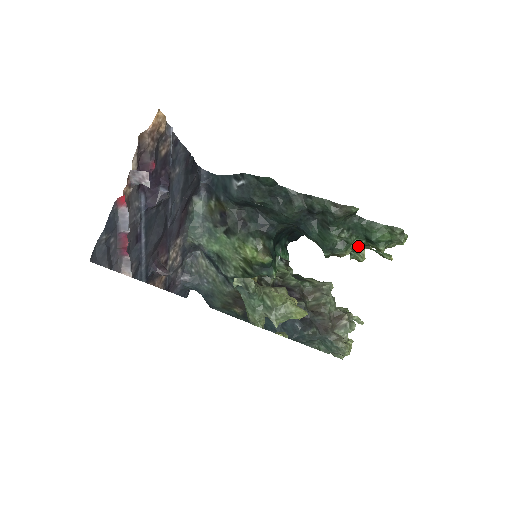
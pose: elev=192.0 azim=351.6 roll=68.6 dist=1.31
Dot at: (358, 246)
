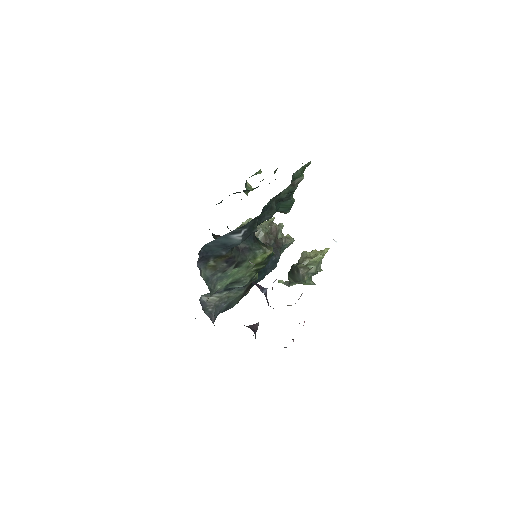
Dot at: occluded
